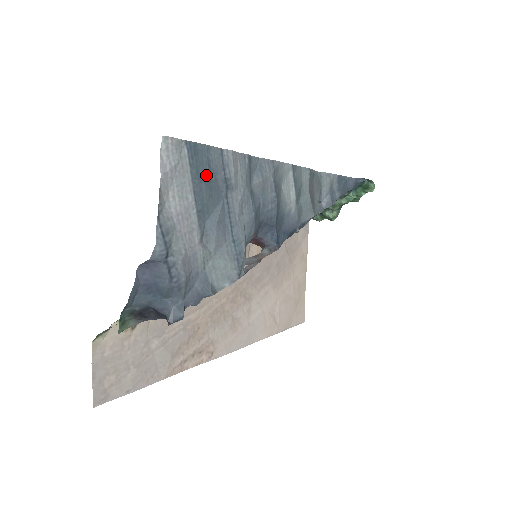
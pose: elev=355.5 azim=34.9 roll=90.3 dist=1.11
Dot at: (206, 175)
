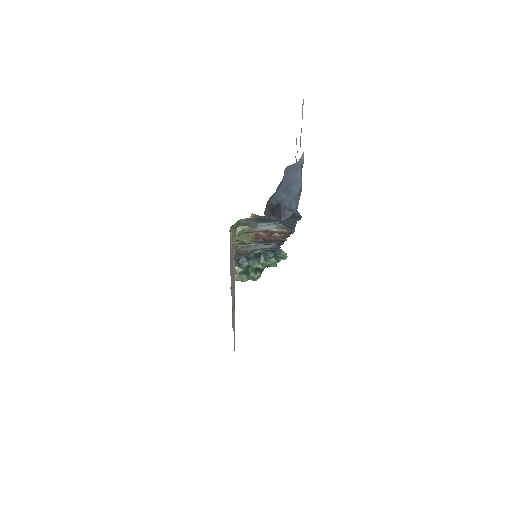
Dot at: occluded
